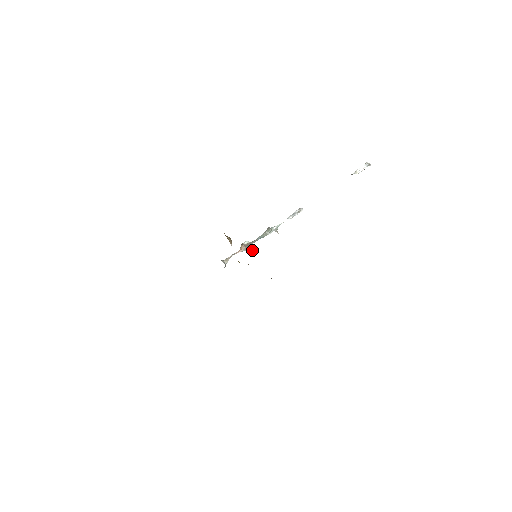
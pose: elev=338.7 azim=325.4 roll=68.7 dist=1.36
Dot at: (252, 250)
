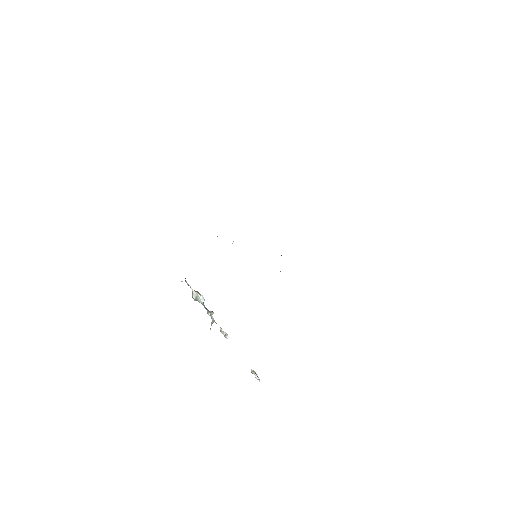
Dot at: (202, 302)
